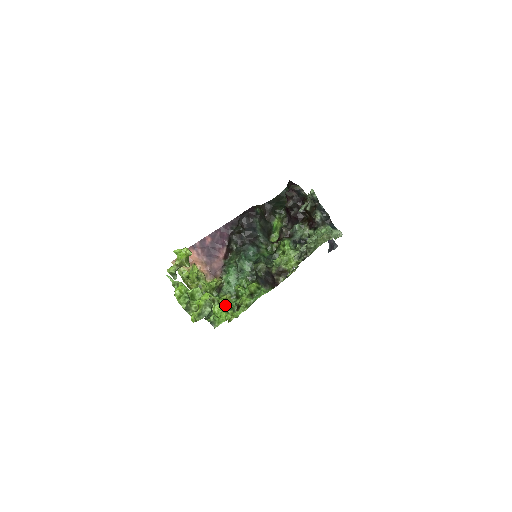
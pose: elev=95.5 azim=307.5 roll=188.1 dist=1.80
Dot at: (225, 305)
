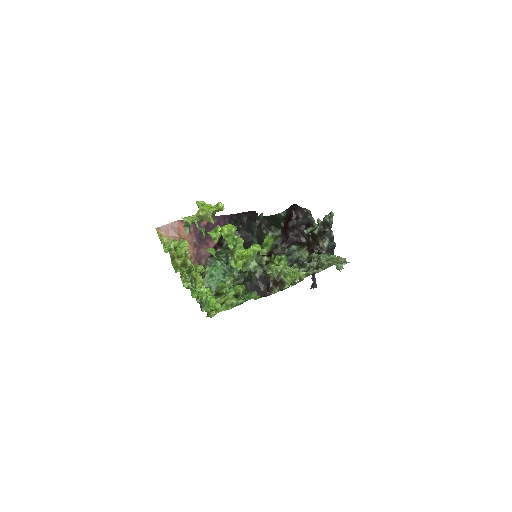
Dot at: occluded
